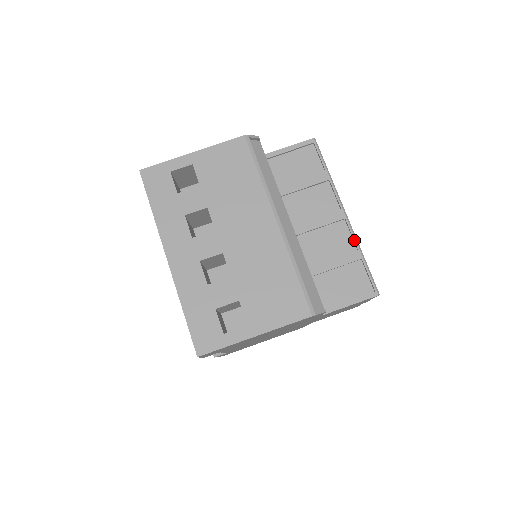
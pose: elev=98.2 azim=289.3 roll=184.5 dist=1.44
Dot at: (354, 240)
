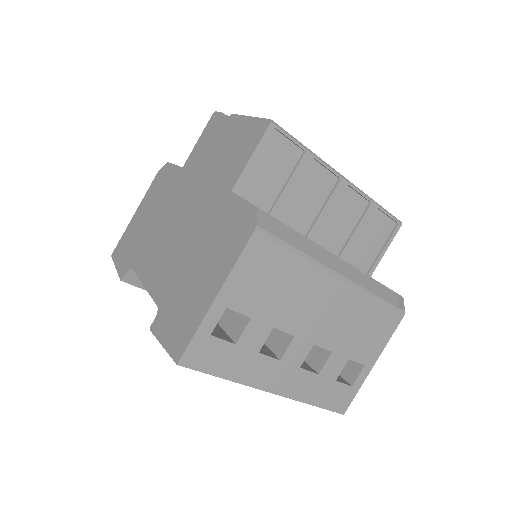
Dot at: (365, 197)
